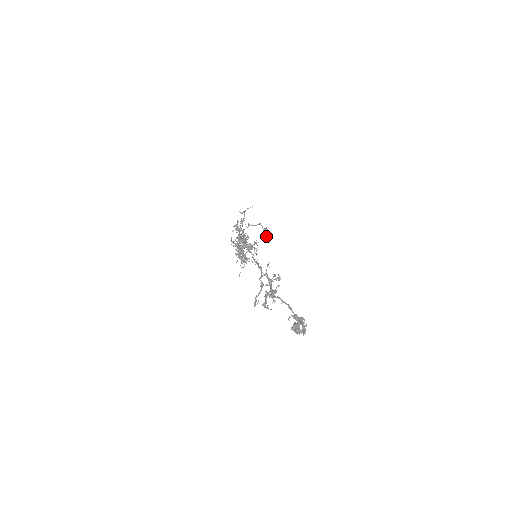
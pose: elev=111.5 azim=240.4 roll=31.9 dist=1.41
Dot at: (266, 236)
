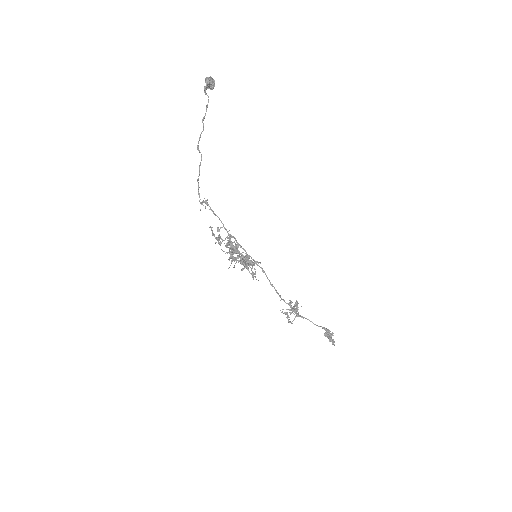
Dot at: (212, 89)
